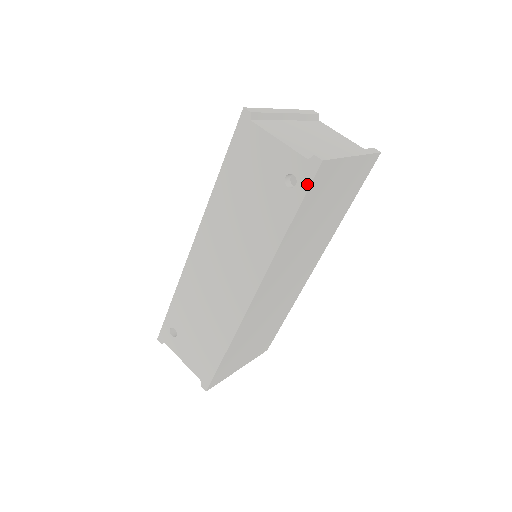
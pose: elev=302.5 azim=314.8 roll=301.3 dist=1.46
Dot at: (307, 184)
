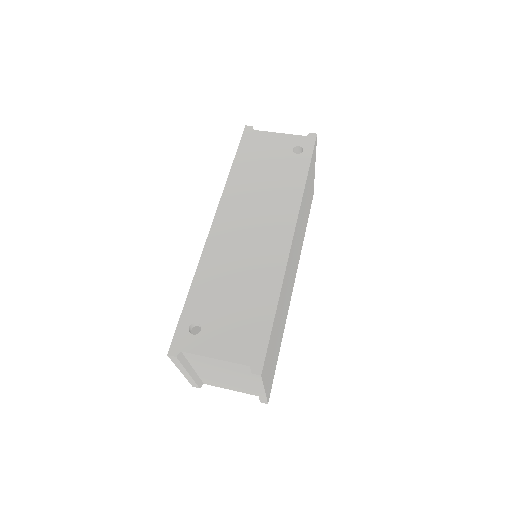
Dot at: (311, 148)
